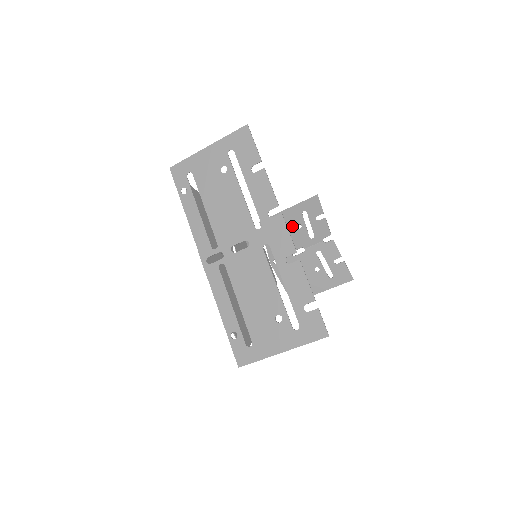
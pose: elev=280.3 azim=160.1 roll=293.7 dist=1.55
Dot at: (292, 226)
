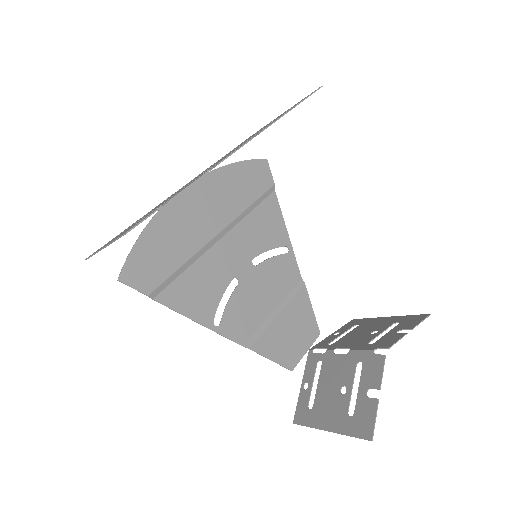
Dot at: (370, 329)
